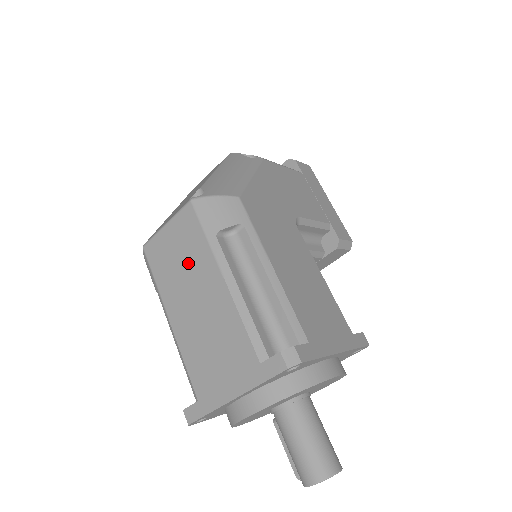
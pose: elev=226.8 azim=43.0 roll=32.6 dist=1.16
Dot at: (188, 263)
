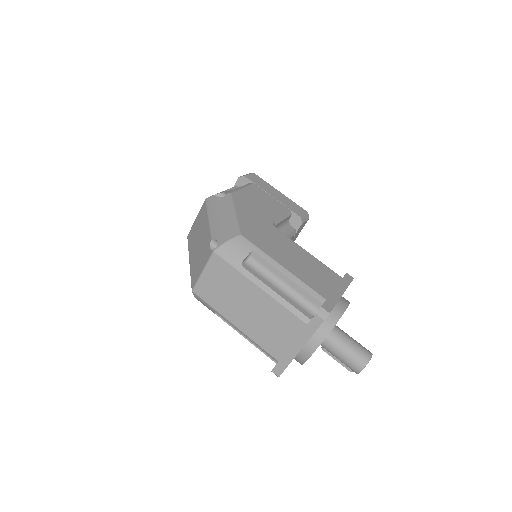
Dot at: (232, 289)
